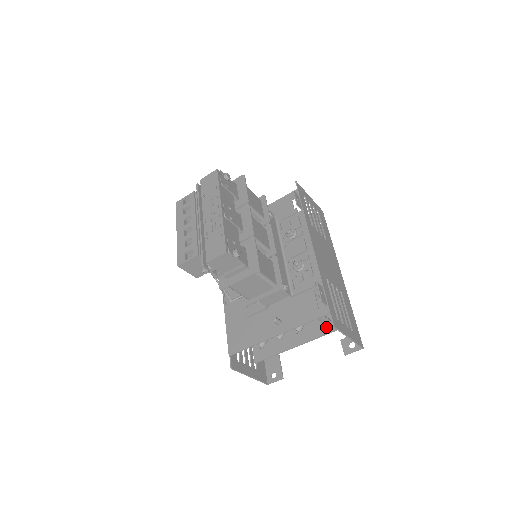
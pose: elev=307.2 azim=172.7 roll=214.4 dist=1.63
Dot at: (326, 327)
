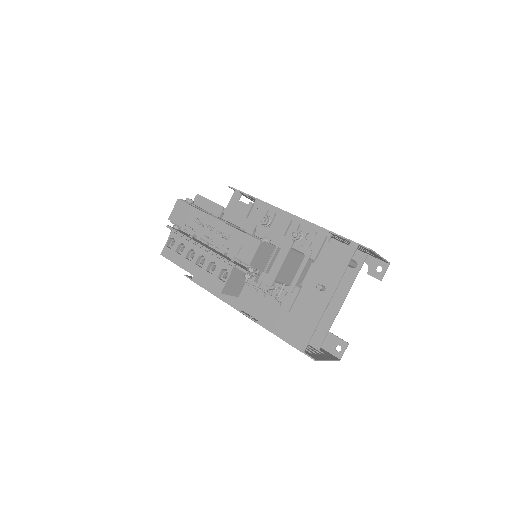
Dot at: (352, 269)
